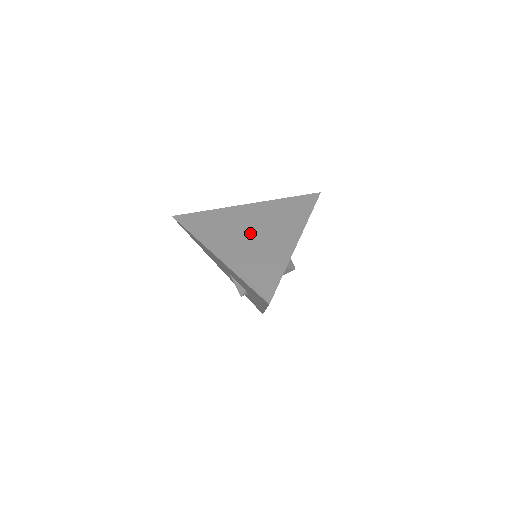
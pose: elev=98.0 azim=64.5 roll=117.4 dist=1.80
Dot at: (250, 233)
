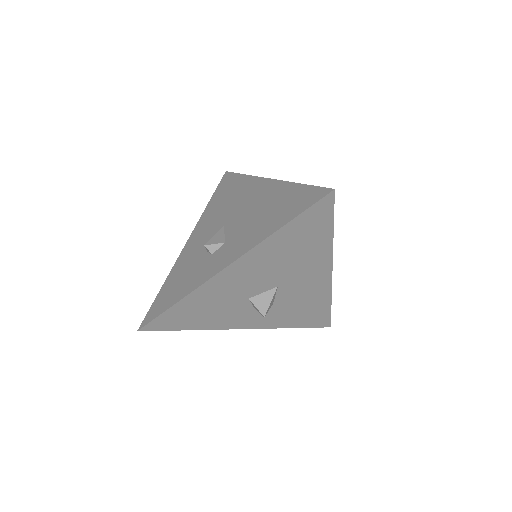
Dot at: occluded
